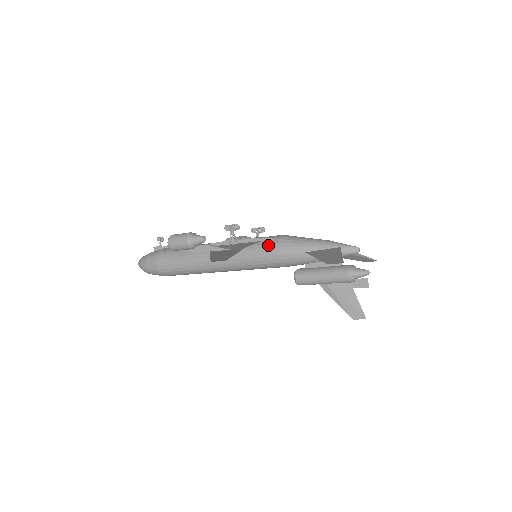
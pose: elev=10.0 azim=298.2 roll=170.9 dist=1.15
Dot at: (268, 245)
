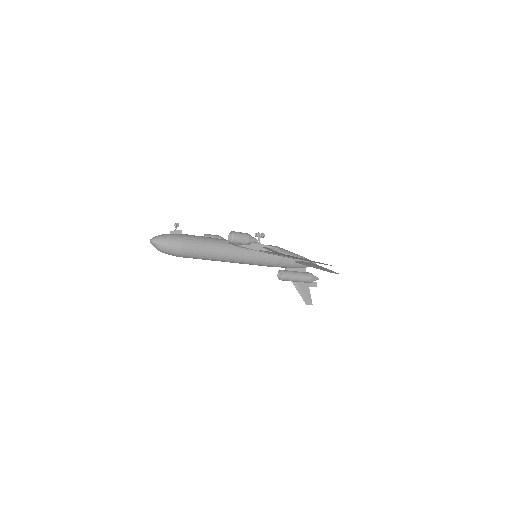
Dot at: occluded
